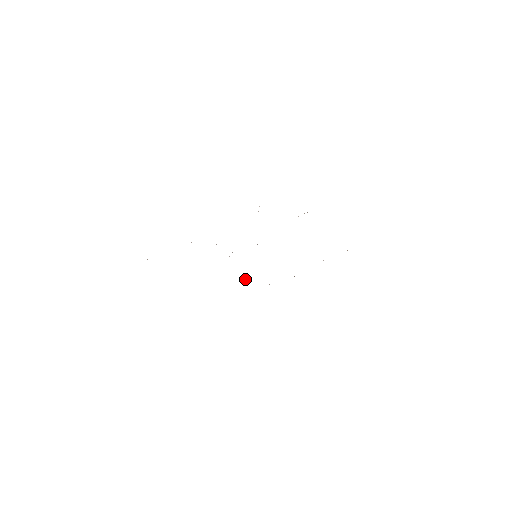
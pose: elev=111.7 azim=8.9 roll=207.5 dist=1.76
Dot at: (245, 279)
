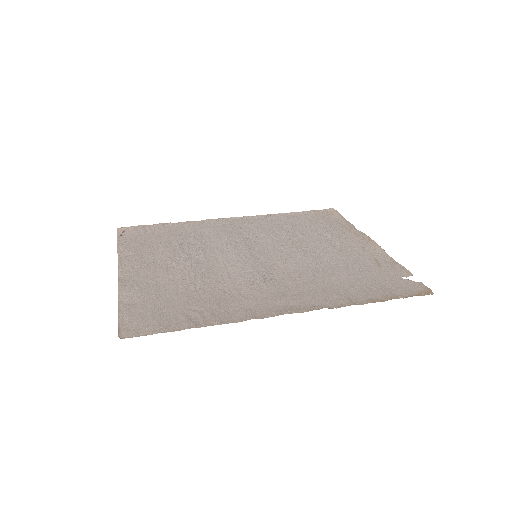
Dot at: (303, 227)
